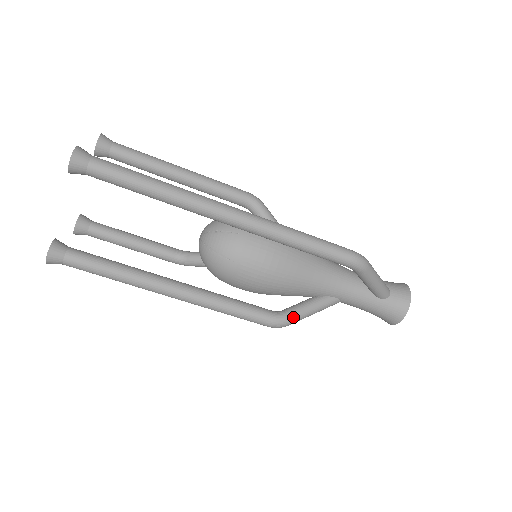
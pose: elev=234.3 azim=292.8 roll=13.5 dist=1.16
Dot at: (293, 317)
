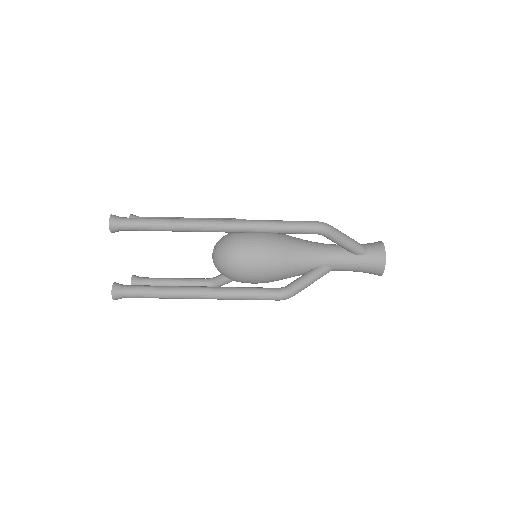
Dot at: (295, 287)
